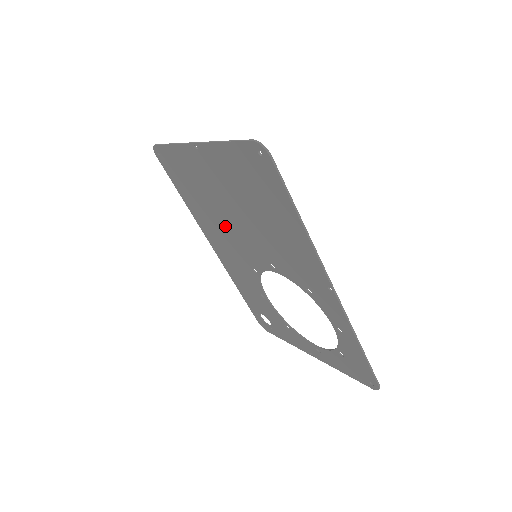
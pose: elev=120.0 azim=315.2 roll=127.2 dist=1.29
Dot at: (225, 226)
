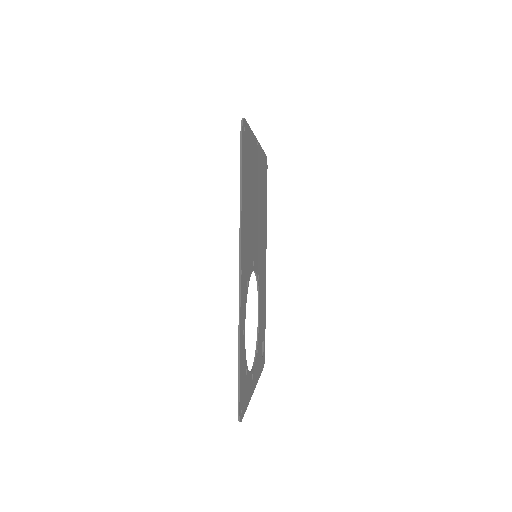
Dot at: occluded
